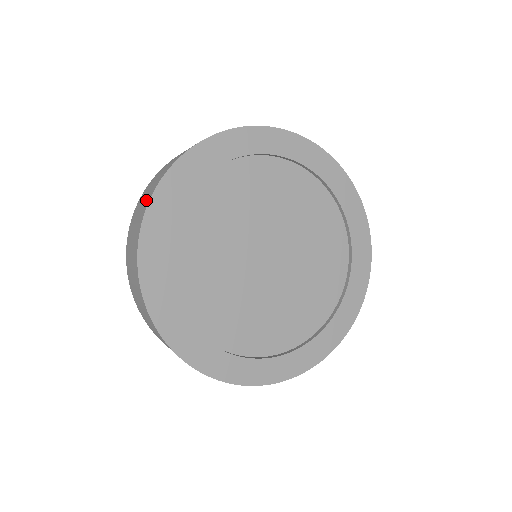
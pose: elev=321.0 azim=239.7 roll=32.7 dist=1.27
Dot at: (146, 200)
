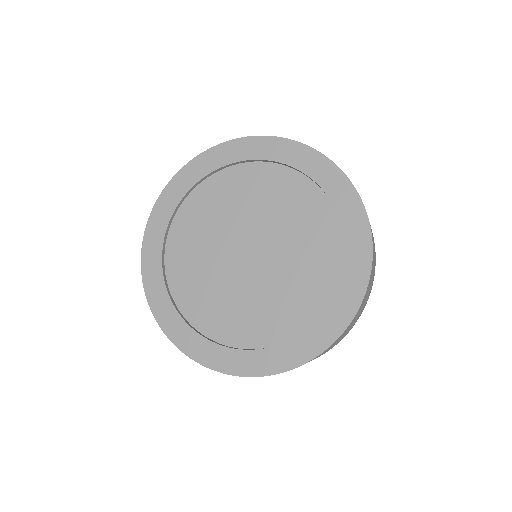
Dot at: occluded
